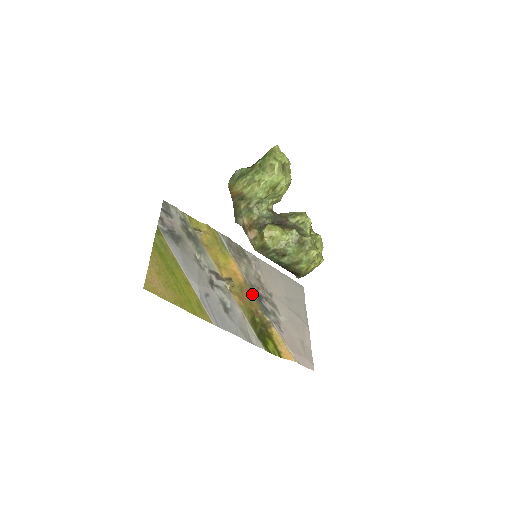
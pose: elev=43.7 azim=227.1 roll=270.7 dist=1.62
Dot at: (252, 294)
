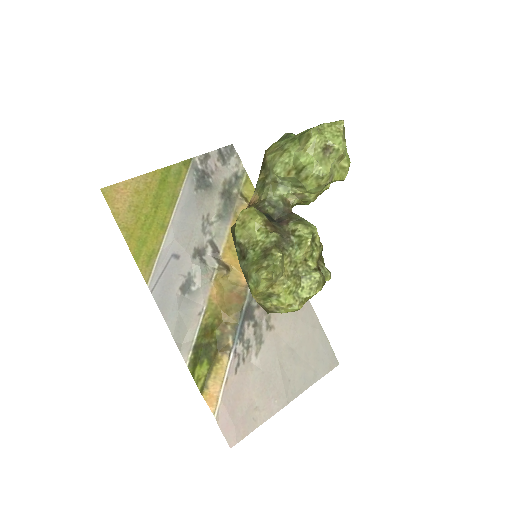
Dot at: (240, 304)
